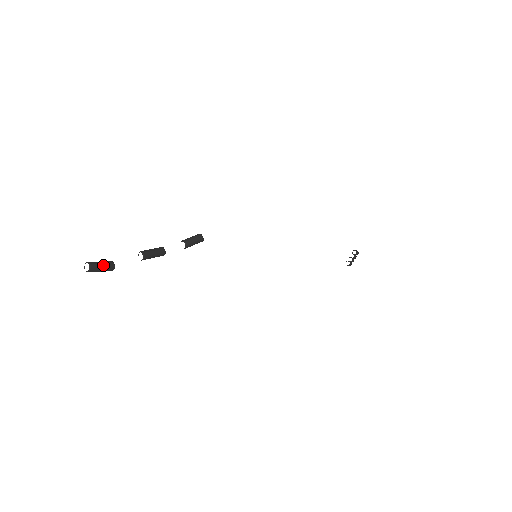
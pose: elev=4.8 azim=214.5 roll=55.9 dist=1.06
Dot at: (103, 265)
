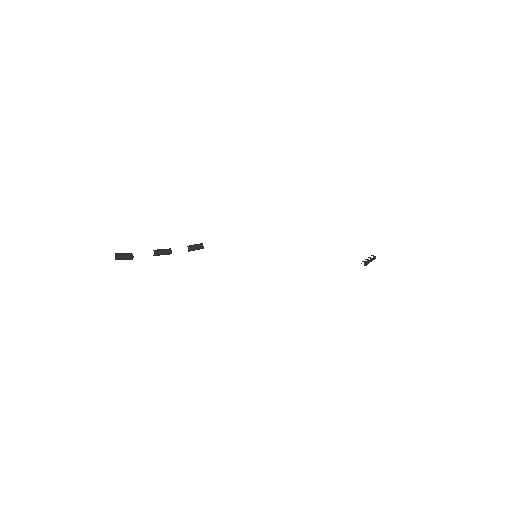
Dot at: (125, 257)
